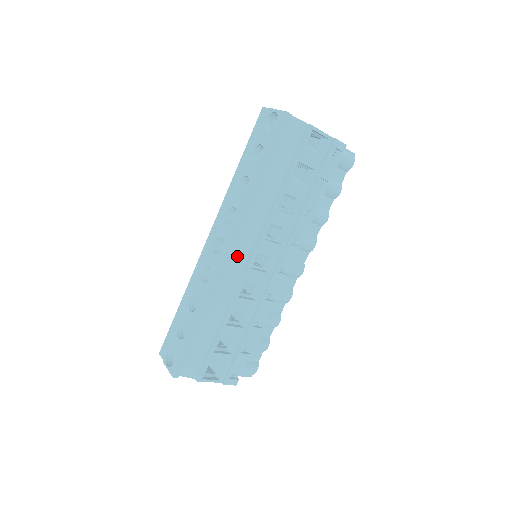
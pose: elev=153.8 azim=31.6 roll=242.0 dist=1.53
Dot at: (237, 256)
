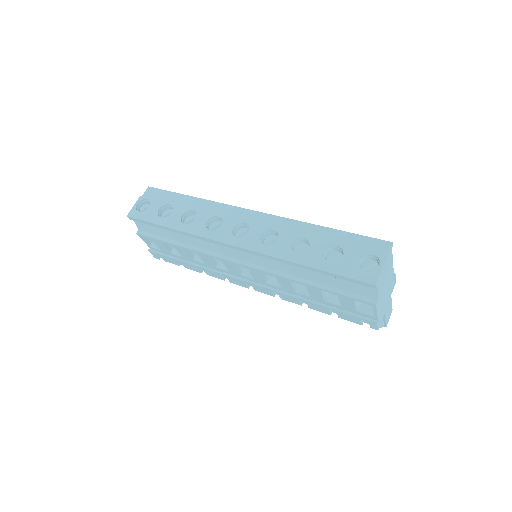
Dot at: (237, 251)
